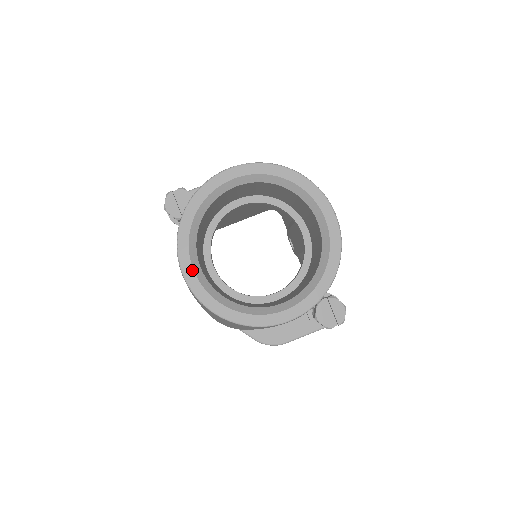
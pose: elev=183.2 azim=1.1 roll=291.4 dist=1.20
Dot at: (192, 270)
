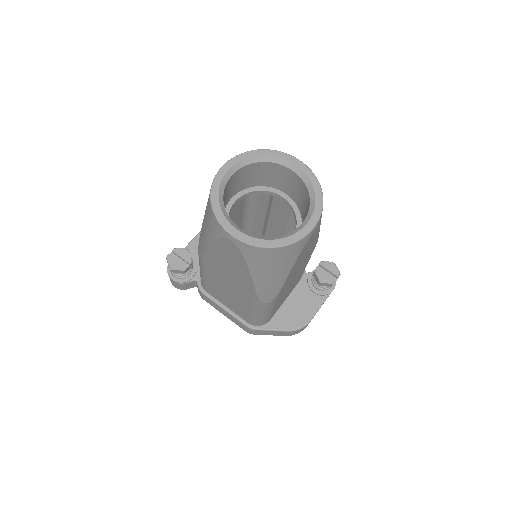
Dot at: (237, 230)
